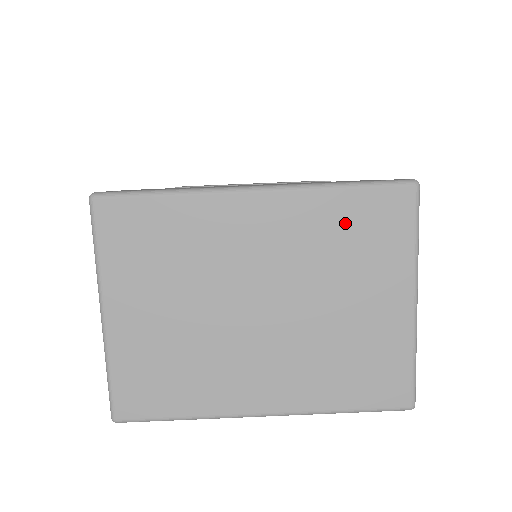
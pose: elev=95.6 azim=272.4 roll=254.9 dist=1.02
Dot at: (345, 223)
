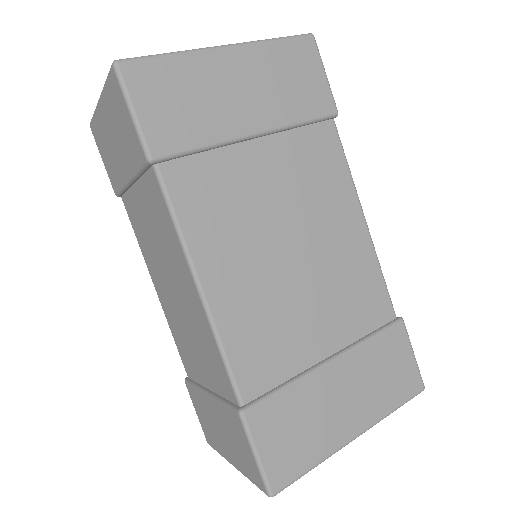
Dot at: occluded
